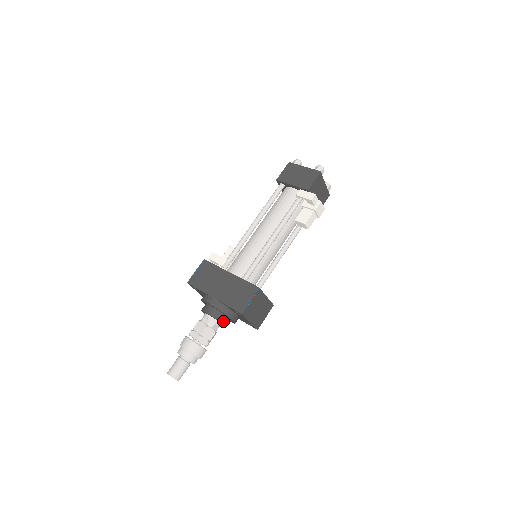
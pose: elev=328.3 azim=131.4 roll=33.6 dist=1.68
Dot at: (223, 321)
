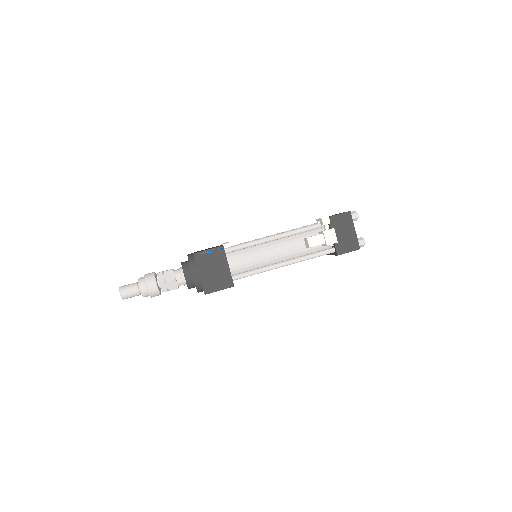
Dot at: (186, 273)
